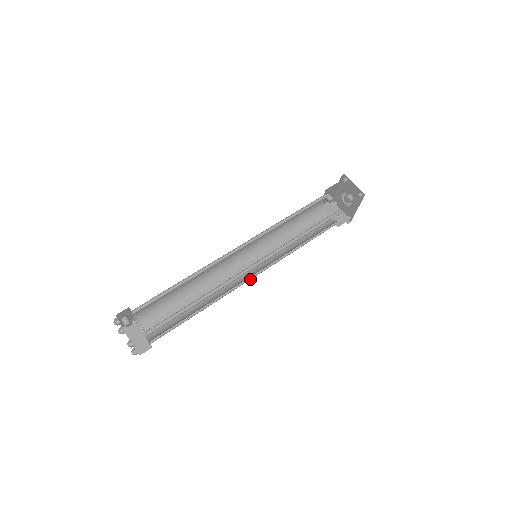
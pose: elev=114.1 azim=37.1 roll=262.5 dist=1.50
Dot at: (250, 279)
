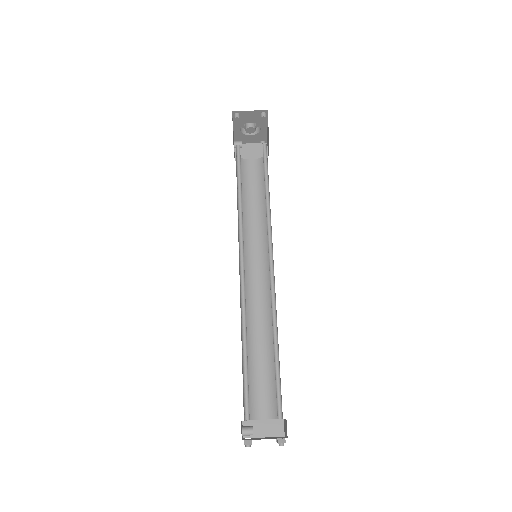
Dot at: occluded
